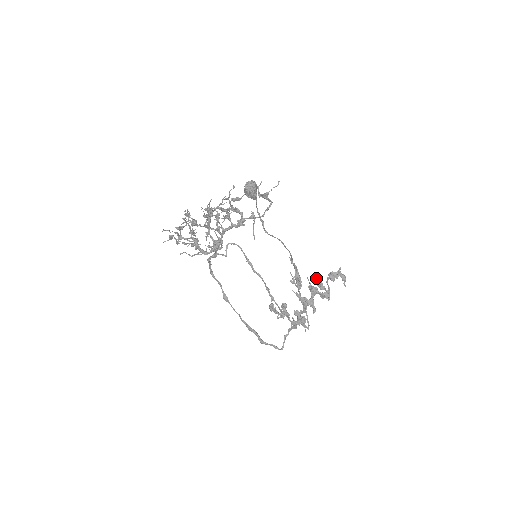
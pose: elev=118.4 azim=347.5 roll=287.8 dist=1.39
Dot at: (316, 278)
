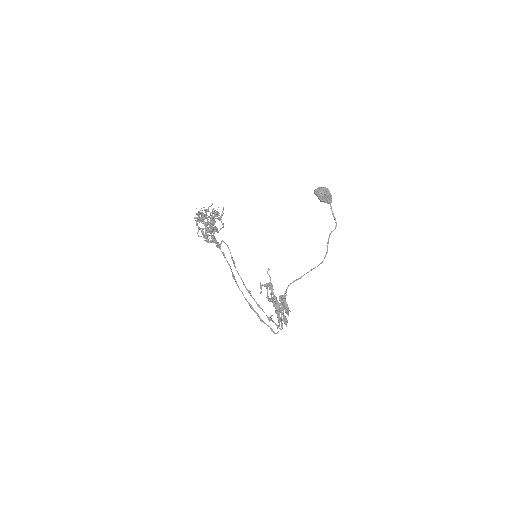
Dot at: (273, 294)
